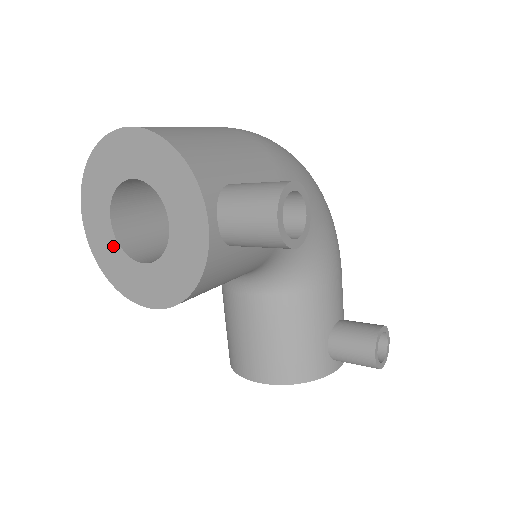
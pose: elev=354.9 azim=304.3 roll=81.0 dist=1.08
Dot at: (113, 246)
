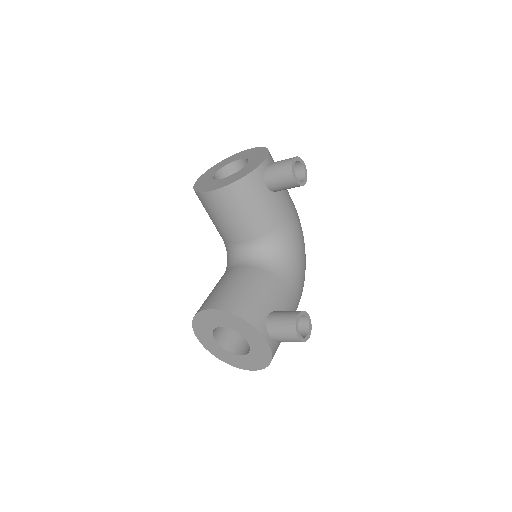
Dot at: (209, 179)
